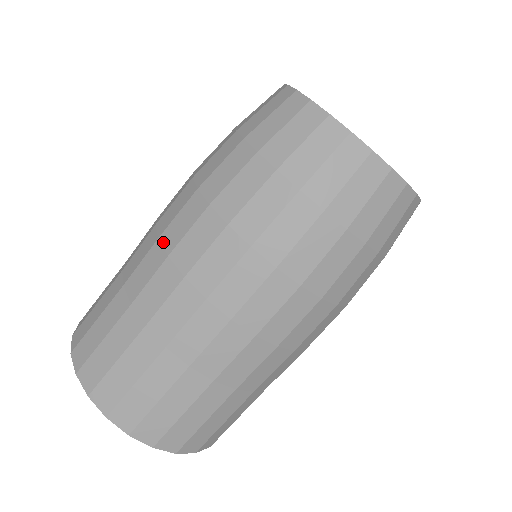
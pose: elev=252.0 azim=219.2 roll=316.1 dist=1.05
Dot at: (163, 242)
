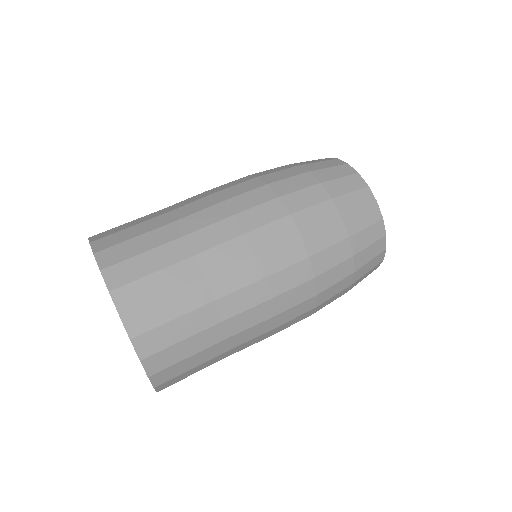
Dot at: (219, 195)
